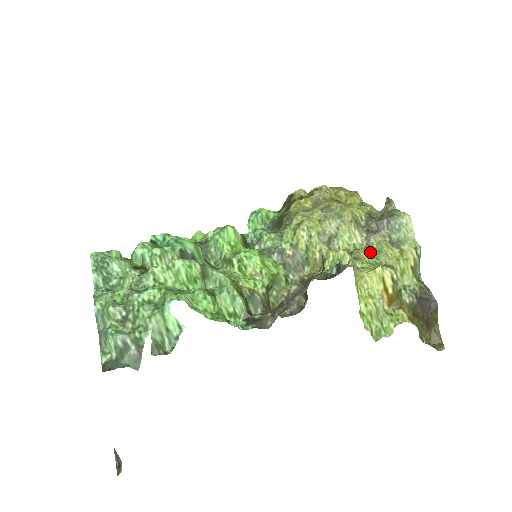
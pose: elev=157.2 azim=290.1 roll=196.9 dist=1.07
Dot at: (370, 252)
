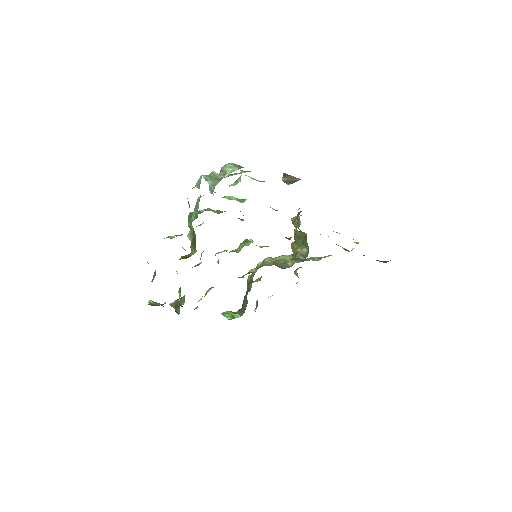
Dot at: occluded
